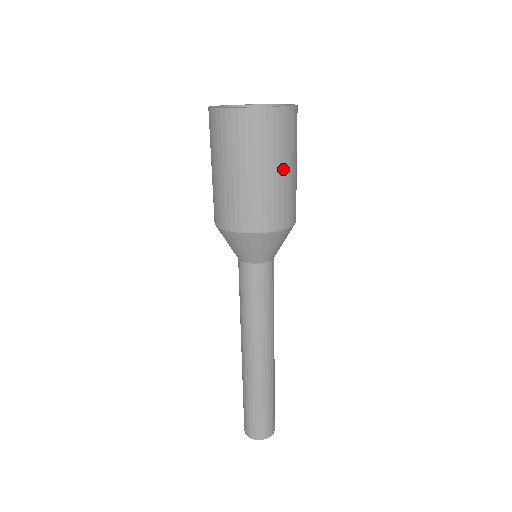
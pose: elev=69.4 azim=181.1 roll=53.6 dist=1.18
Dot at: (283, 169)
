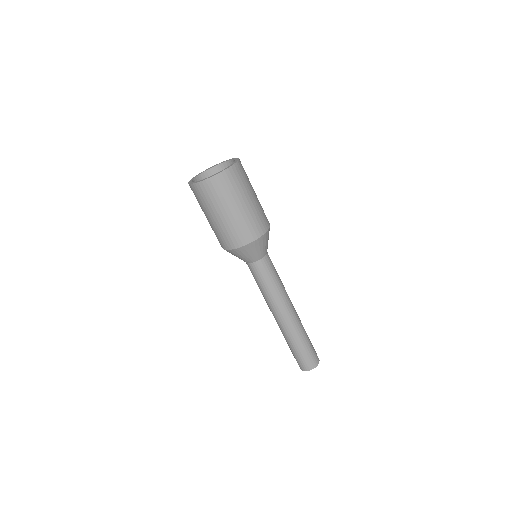
Dot at: (221, 214)
